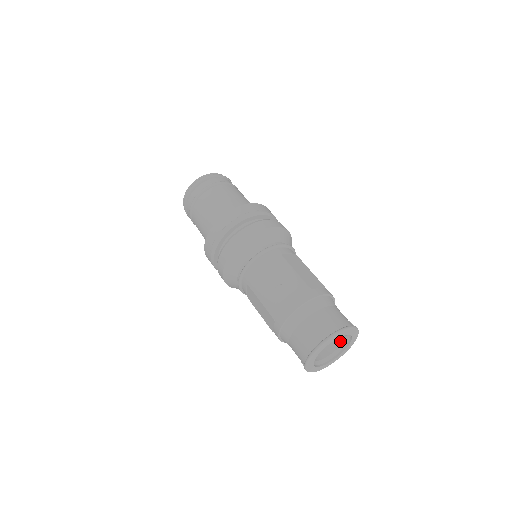
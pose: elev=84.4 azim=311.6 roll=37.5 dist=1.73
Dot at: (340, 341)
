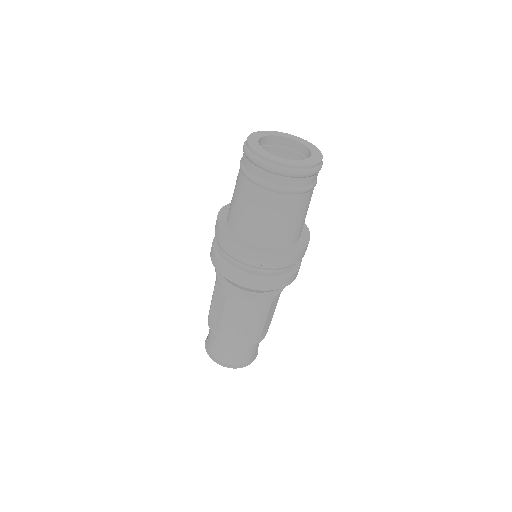
Dot at: occluded
